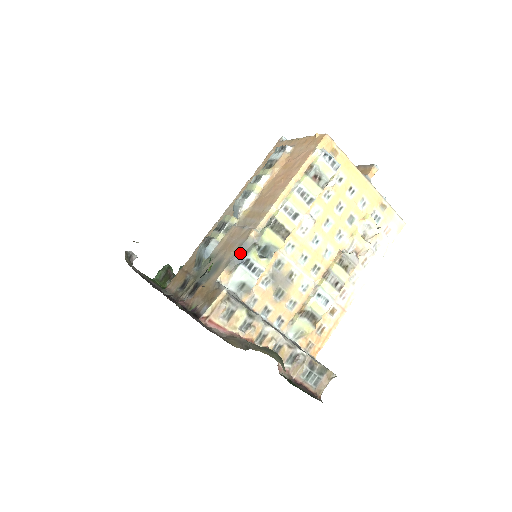
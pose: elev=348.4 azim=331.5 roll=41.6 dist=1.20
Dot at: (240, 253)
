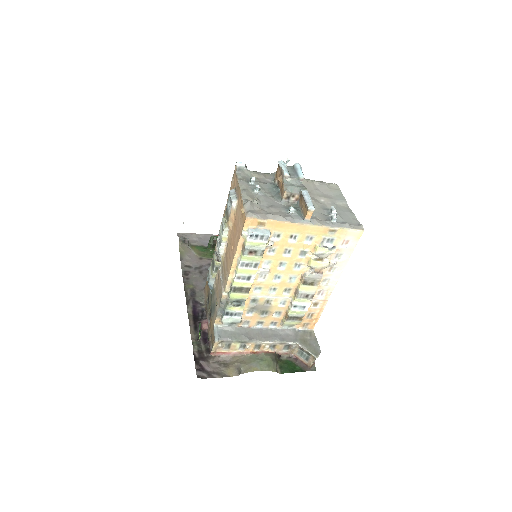
Dot at: (221, 308)
